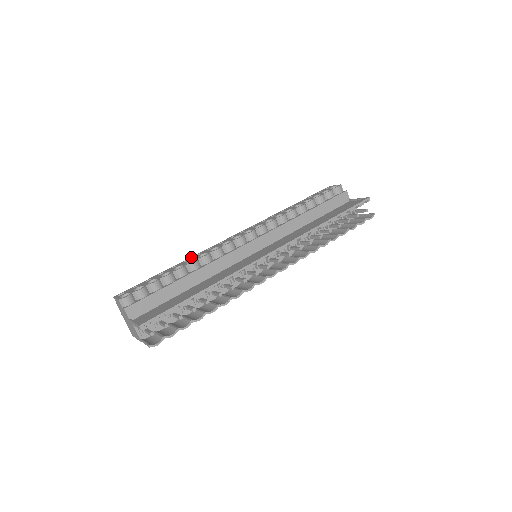
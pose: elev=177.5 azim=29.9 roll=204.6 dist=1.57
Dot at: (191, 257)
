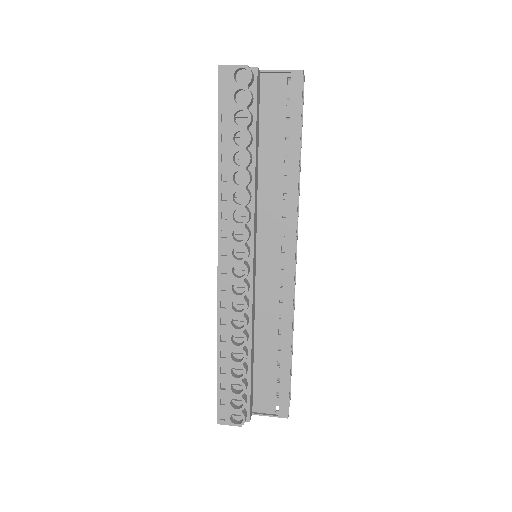
Dot at: (220, 330)
